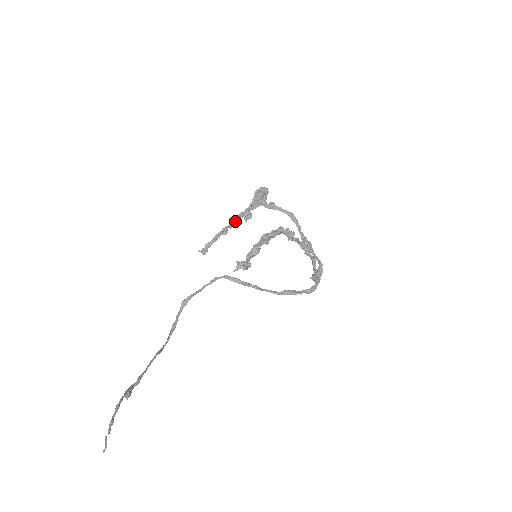
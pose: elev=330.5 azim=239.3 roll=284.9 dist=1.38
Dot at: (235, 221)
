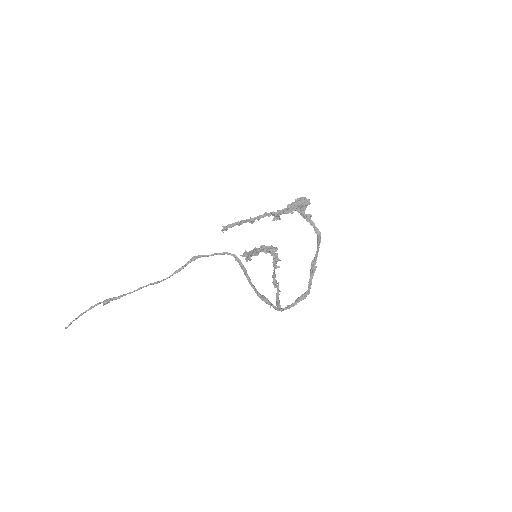
Dot at: (265, 216)
